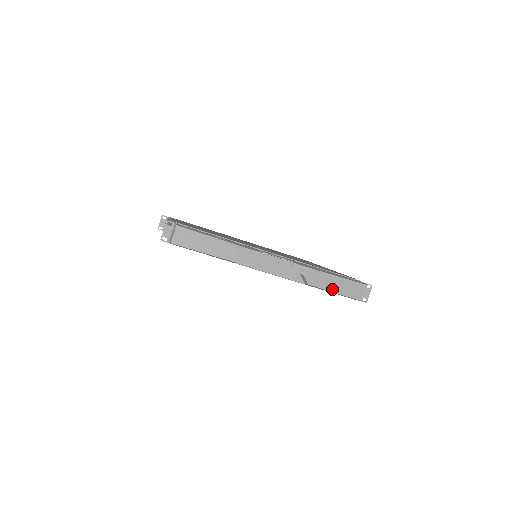
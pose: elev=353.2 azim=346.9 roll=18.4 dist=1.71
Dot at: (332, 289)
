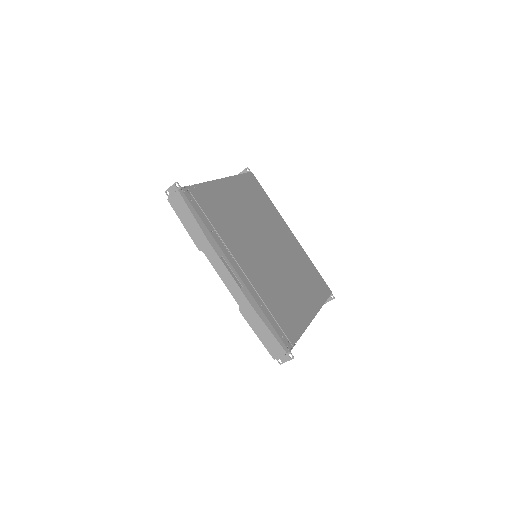
Dot at: (256, 330)
